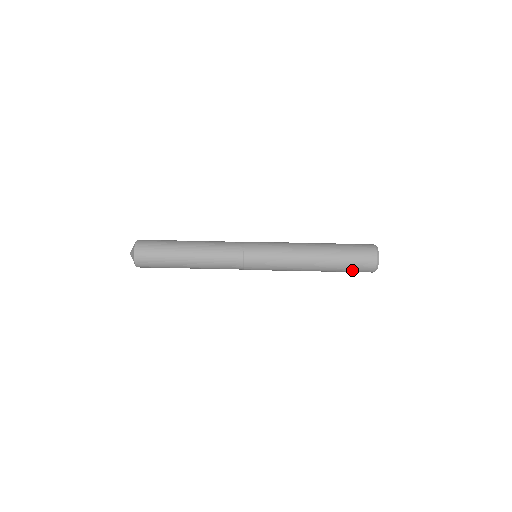
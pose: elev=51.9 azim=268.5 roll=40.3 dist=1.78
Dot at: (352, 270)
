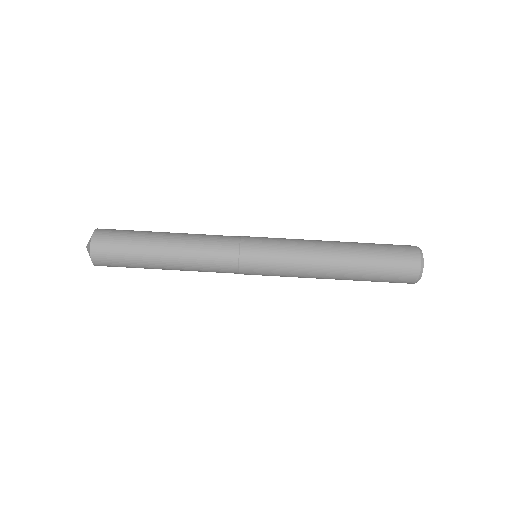
Dot at: occluded
